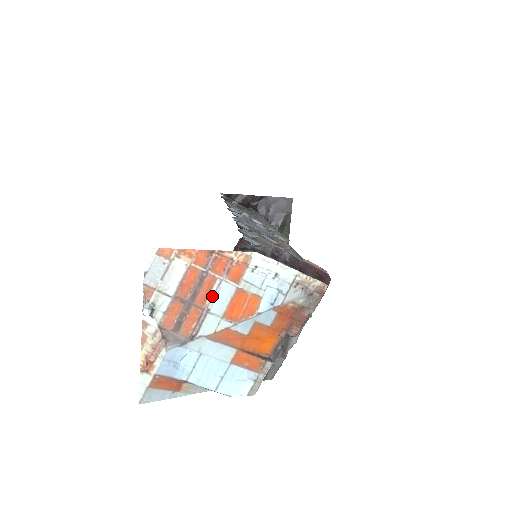
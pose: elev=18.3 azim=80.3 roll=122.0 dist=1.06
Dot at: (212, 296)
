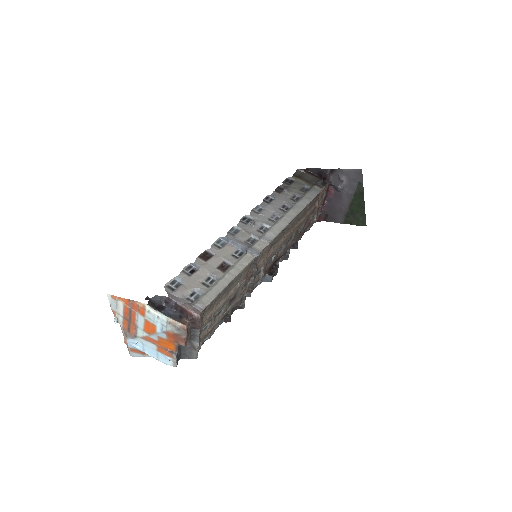
Dot at: (137, 320)
